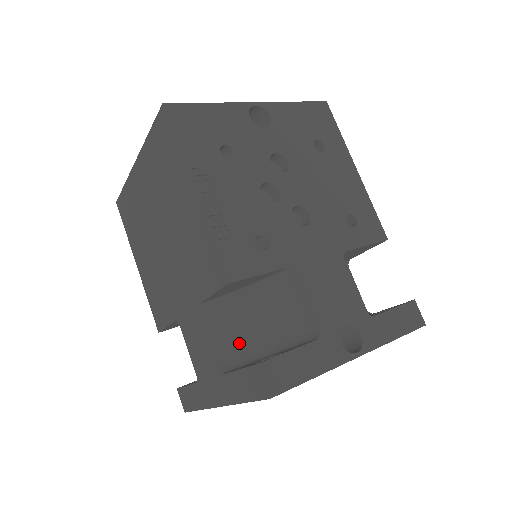
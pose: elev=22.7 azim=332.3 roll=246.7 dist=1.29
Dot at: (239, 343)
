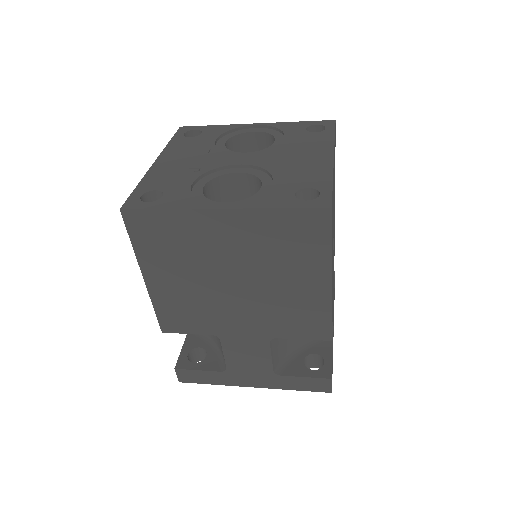
Dot at: (283, 350)
